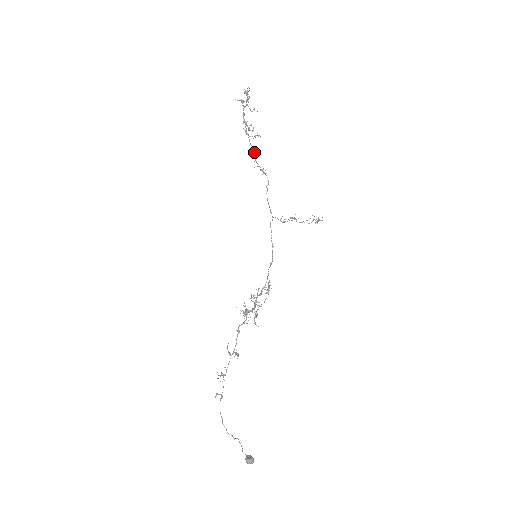
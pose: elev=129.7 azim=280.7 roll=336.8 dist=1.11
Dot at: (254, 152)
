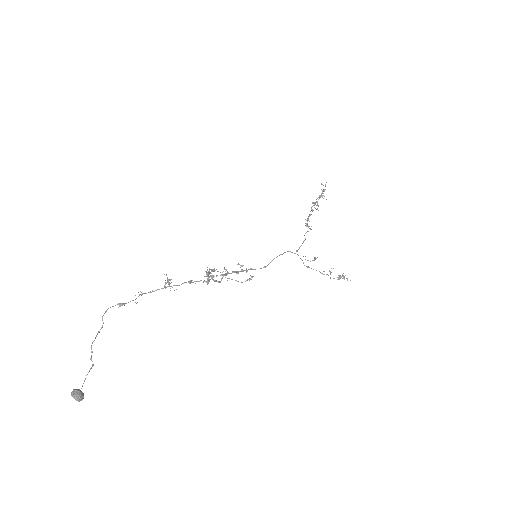
Dot at: (309, 216)
